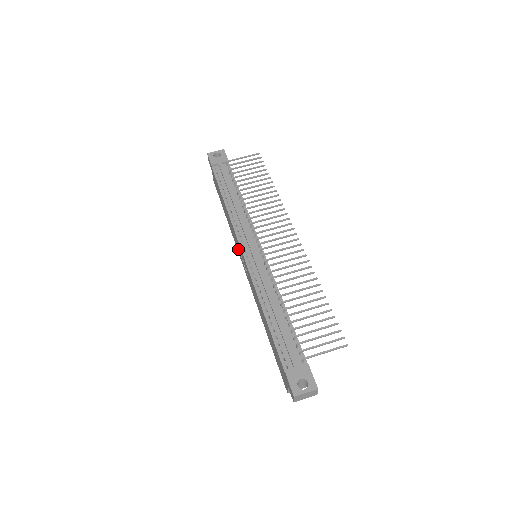
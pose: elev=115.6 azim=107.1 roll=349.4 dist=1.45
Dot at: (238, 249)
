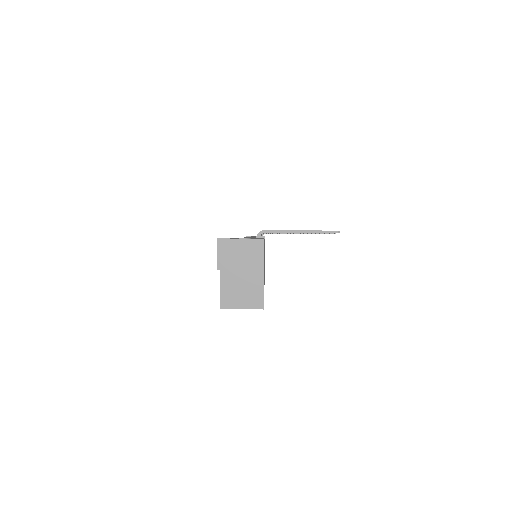
Dot at: occluded
